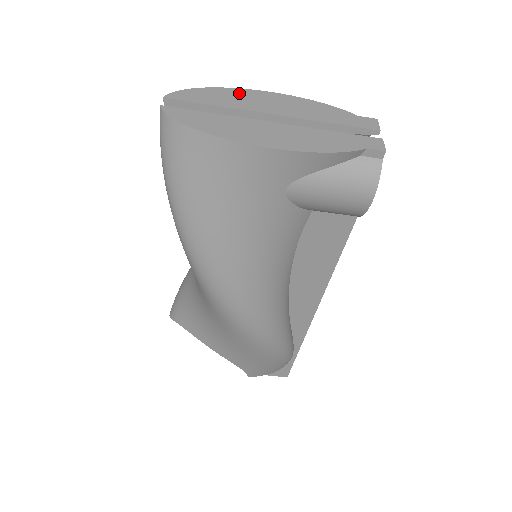
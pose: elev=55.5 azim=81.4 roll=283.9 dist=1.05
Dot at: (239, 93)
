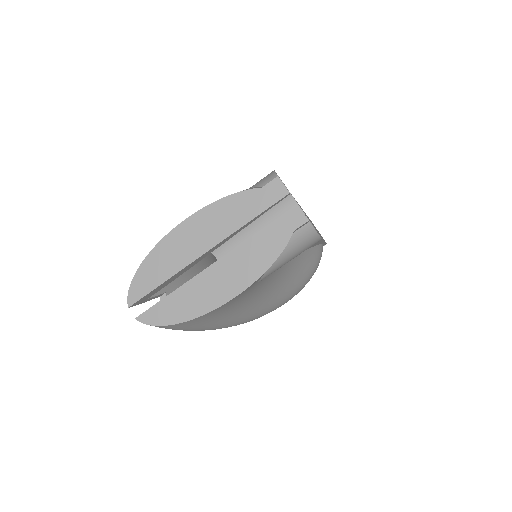
Dot at: (165, 248)
